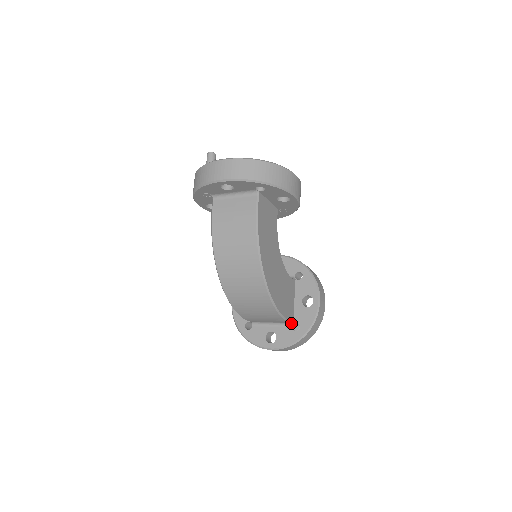
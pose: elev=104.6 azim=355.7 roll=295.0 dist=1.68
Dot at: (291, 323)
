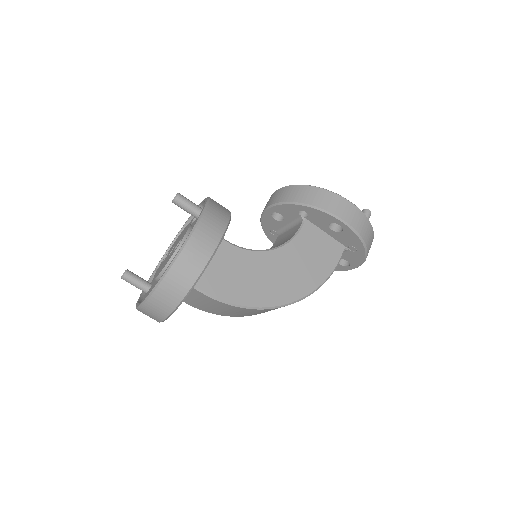
Dot at: (345, 250)
